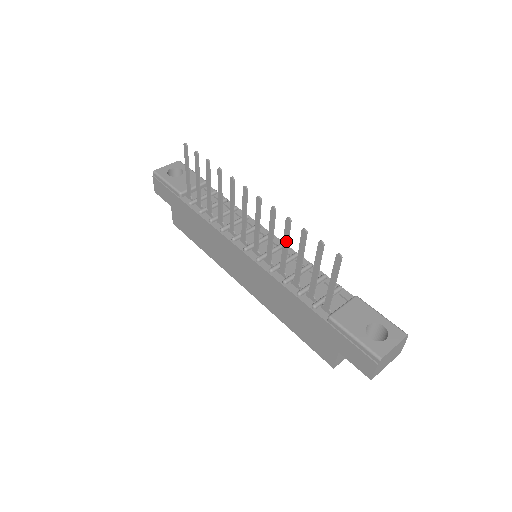
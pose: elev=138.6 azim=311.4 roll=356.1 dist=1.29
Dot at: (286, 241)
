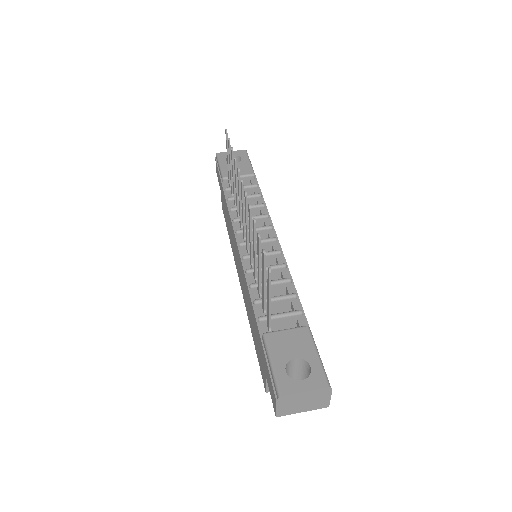
Dot at: (254, 243)
